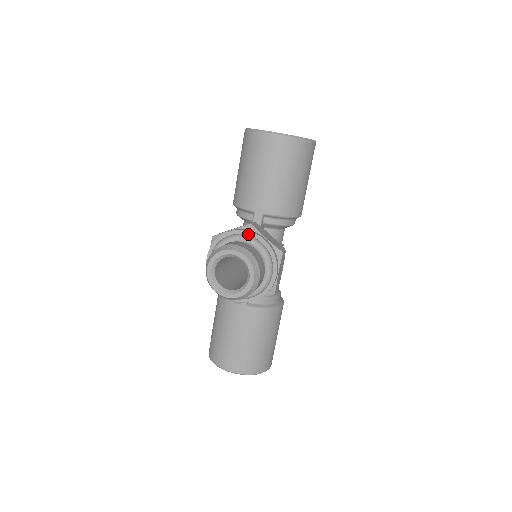
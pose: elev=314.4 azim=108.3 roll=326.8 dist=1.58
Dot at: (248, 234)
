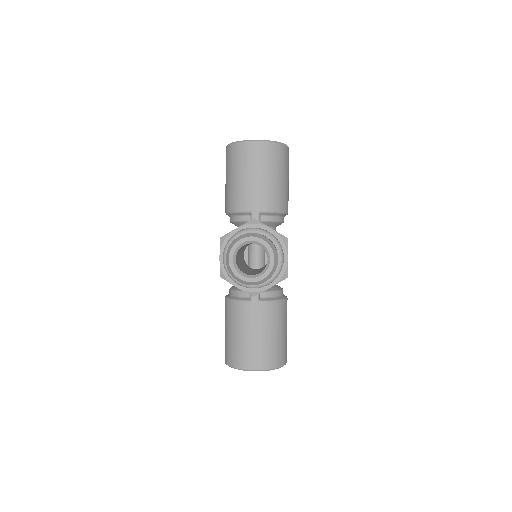
Dot at: (255, 227)
